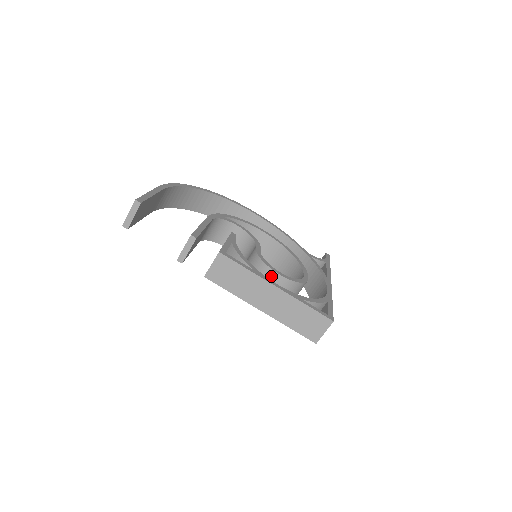
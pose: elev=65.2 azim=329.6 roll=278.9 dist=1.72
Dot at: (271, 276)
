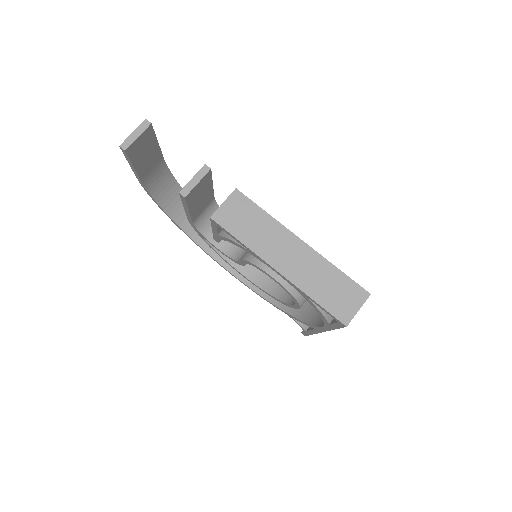
Dot at: occluded
